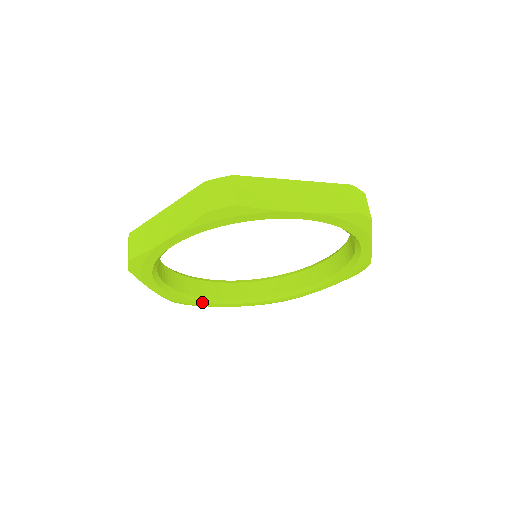
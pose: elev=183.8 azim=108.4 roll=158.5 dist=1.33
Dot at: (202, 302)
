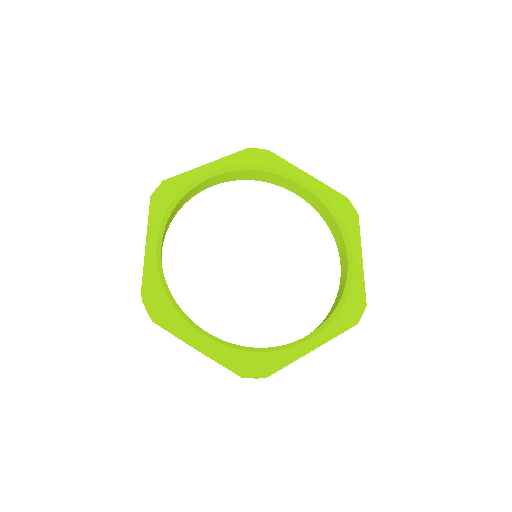
Dot at: occluded
